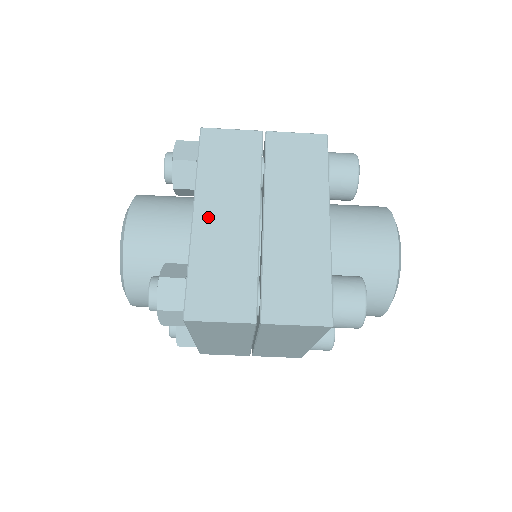
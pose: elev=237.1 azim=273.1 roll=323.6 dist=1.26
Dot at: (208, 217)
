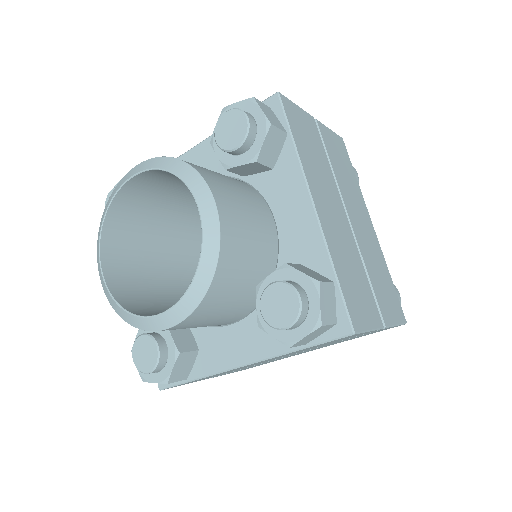
Dot at: (323, 208)
